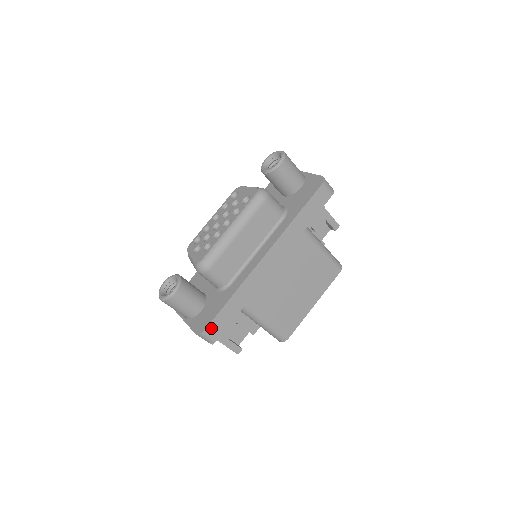
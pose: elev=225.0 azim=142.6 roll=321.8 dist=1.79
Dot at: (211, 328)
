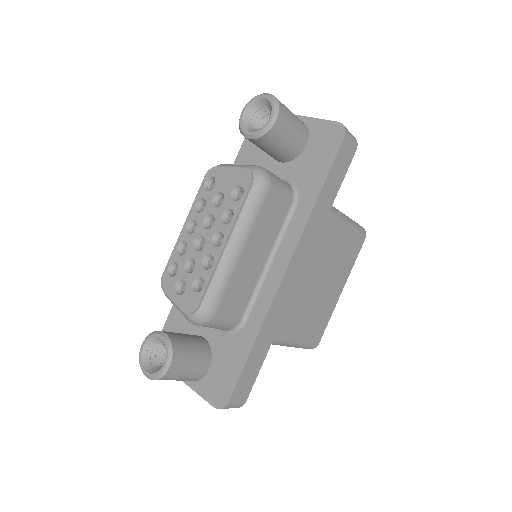
Dot at: (236, 395)
